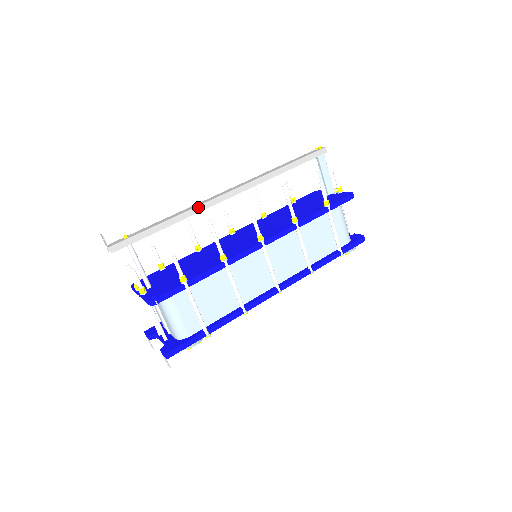
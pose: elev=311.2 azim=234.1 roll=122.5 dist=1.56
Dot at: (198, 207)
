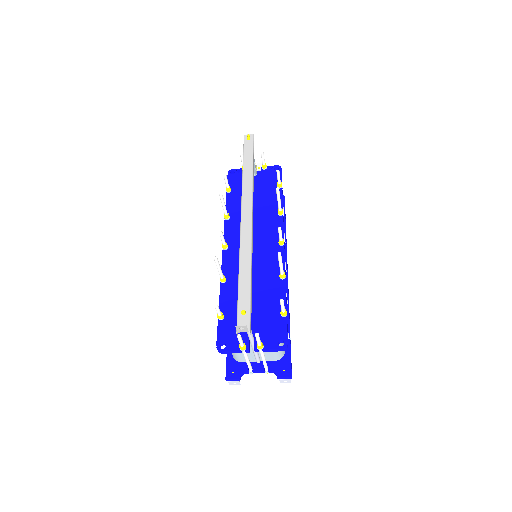
Dot at: (252, 246)
